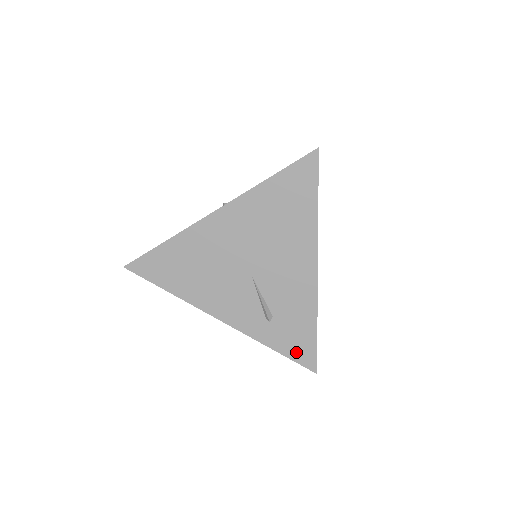
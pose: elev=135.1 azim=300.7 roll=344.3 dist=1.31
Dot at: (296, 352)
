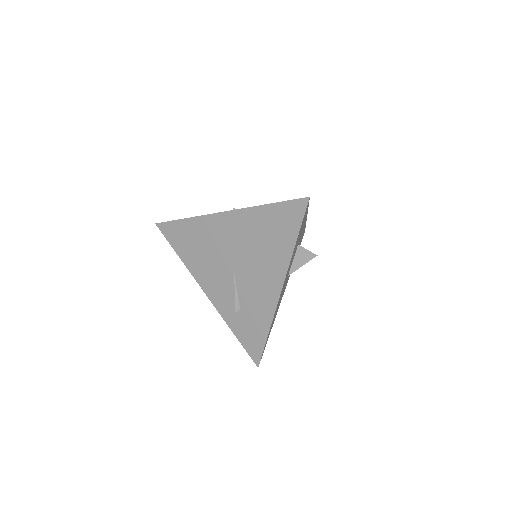
Dot at: (248, 344)
